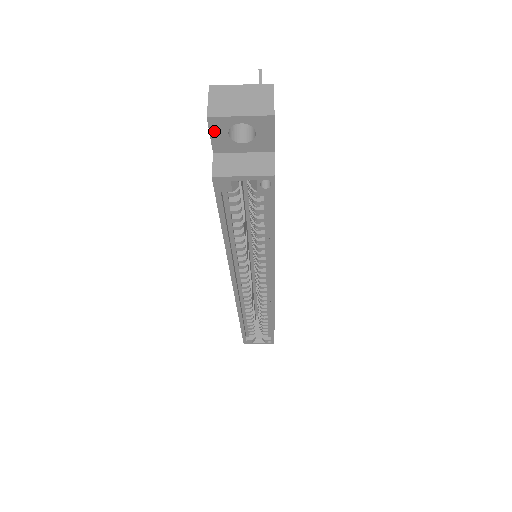
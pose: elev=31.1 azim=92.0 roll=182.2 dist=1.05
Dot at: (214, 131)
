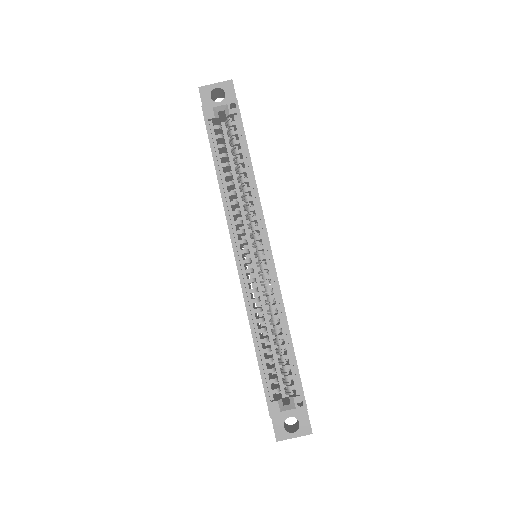
Dot at: (203, 96)
